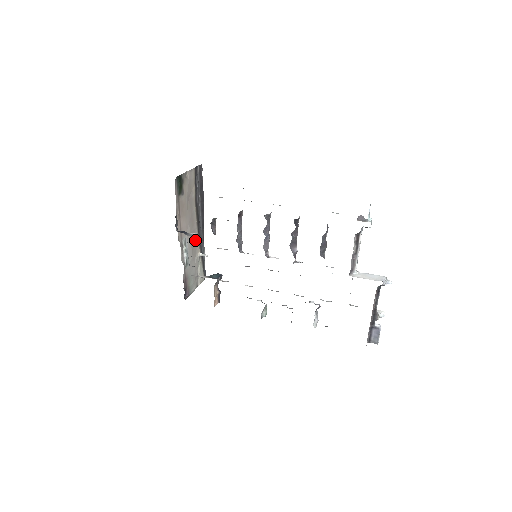
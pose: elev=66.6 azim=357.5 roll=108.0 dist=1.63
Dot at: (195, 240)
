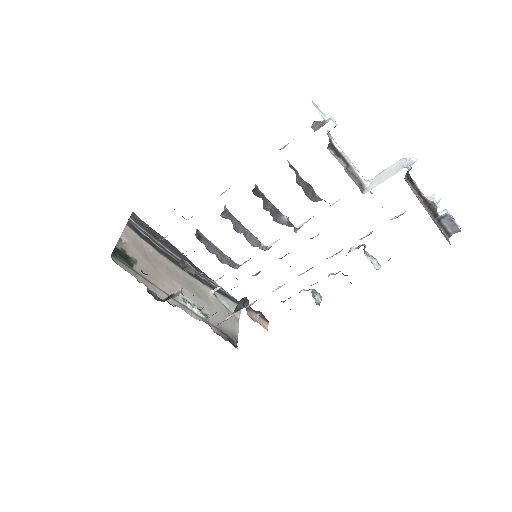
Dot at: (194, 285)
